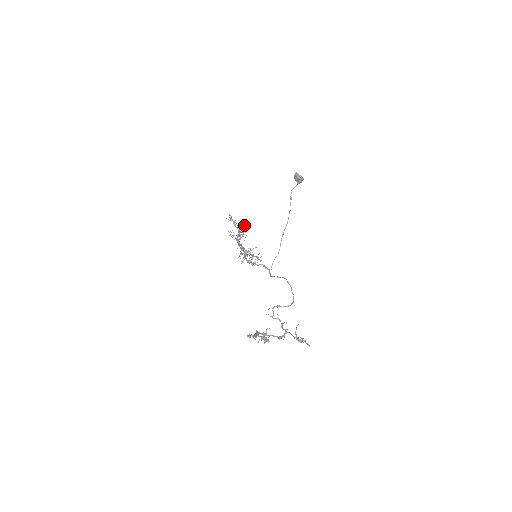
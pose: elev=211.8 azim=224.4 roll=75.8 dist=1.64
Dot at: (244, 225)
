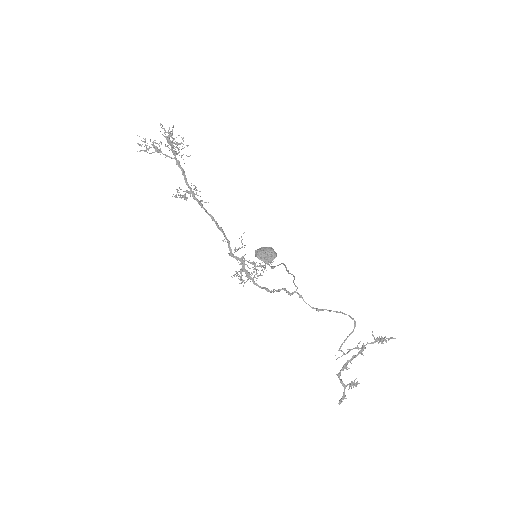
Dot at: (168, 135)
